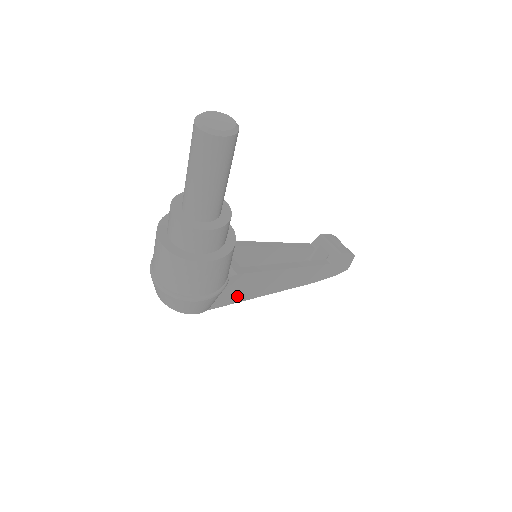
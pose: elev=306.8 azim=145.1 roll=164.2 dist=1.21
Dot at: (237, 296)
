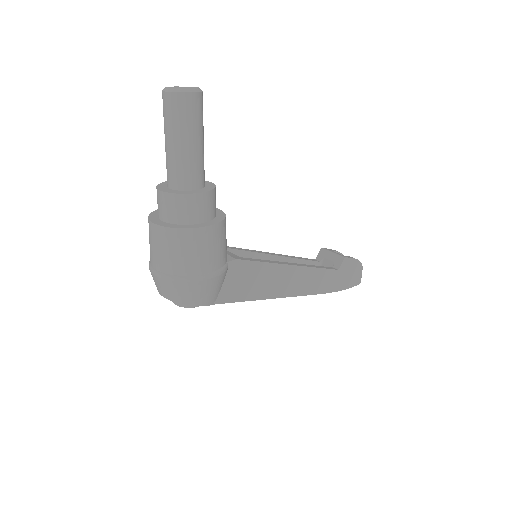
Dot at: (243, 292)
